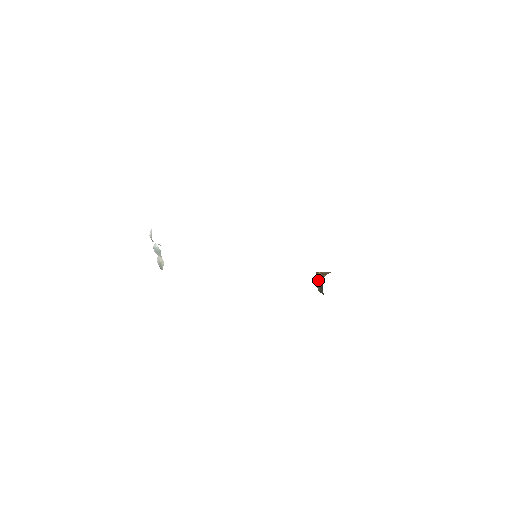
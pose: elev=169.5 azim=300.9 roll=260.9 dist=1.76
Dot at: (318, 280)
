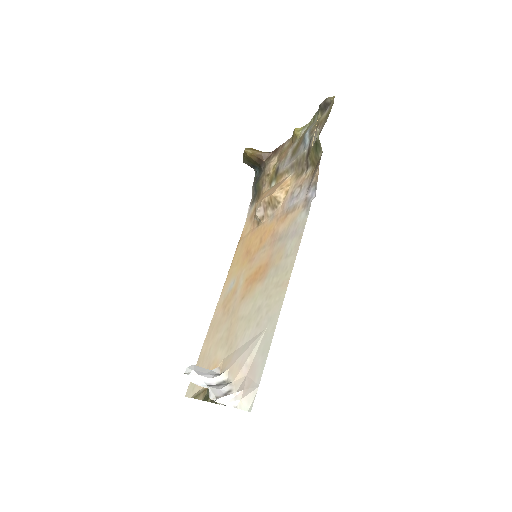
Dot at: (250, 160)
